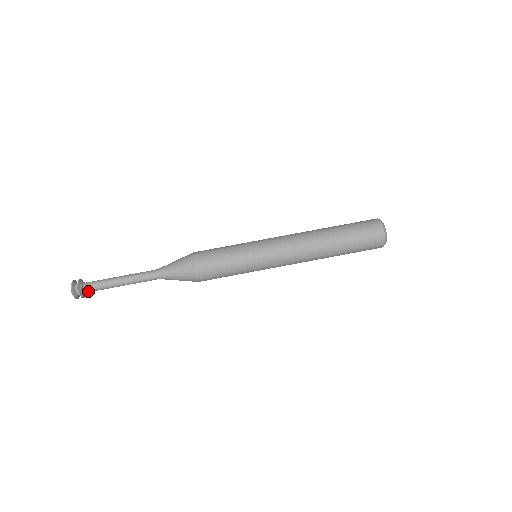
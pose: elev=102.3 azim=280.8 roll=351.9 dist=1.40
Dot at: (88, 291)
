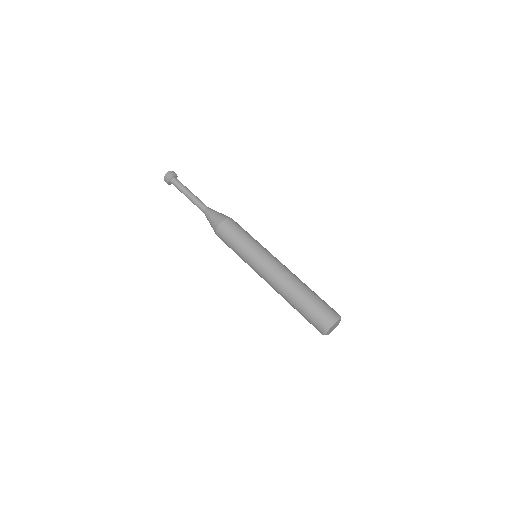
Dot at: (172, 183)
